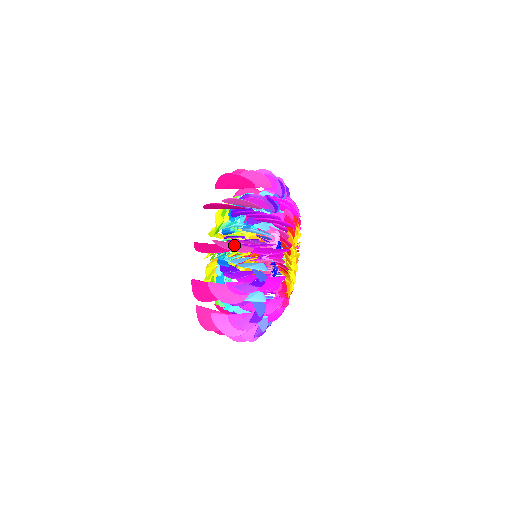
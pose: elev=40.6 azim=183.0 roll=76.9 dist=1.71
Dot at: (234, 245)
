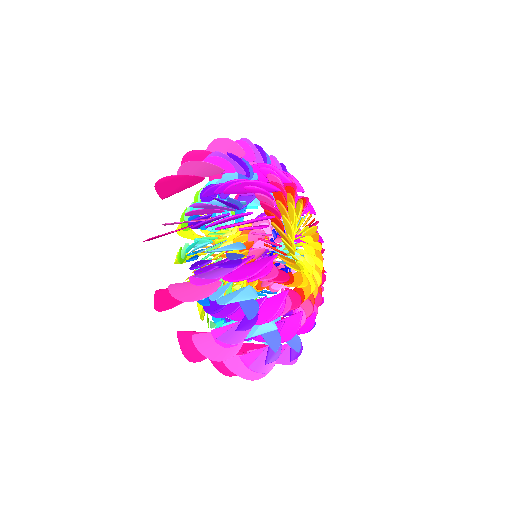
Dot at: (200, 172)
